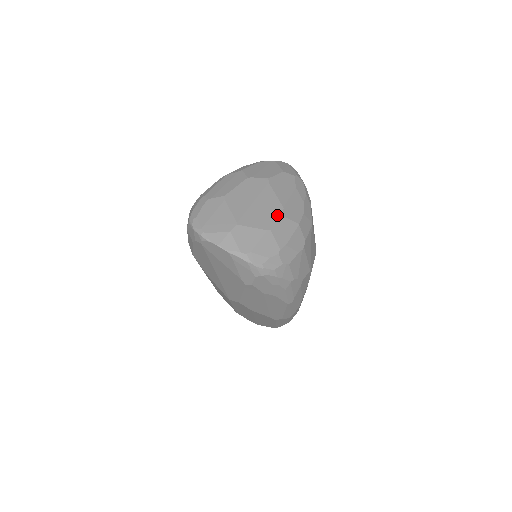
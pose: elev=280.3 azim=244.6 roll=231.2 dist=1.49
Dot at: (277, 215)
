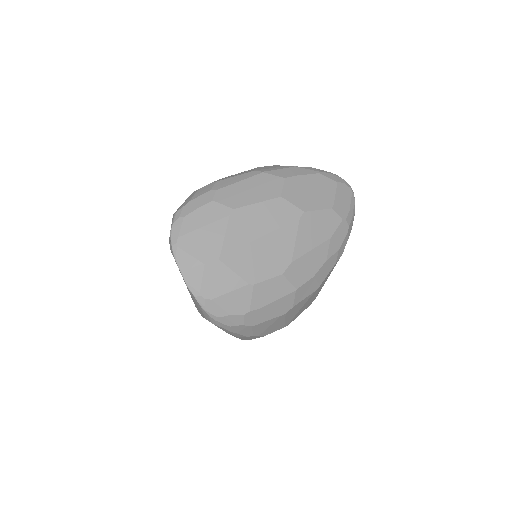
Dot at: (276, 269)
